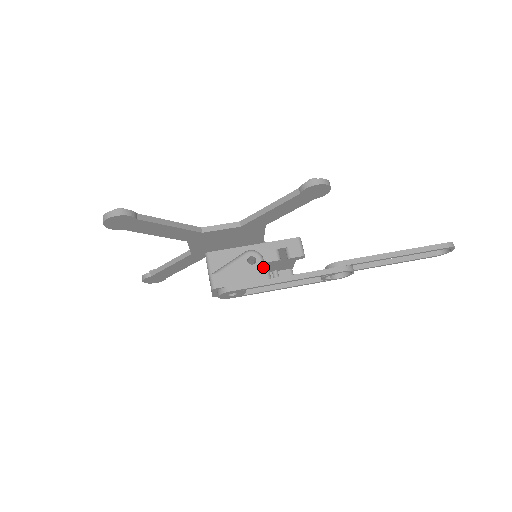
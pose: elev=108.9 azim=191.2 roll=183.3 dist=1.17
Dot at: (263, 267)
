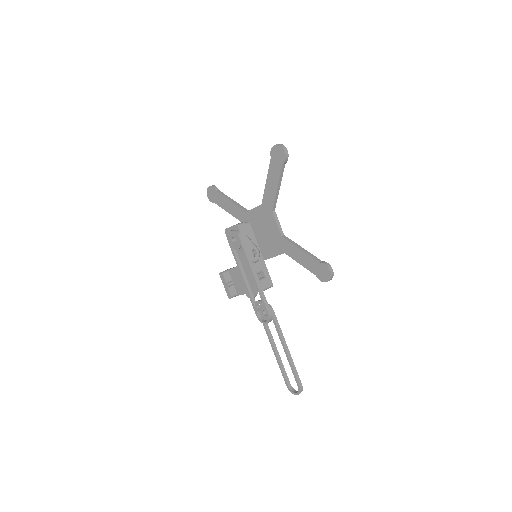
Dot at: (258, 257)
